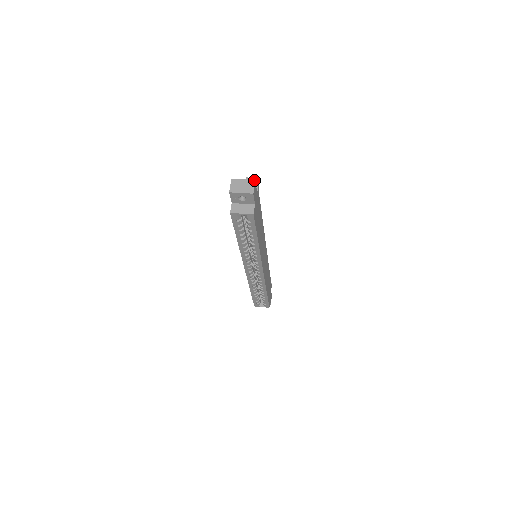
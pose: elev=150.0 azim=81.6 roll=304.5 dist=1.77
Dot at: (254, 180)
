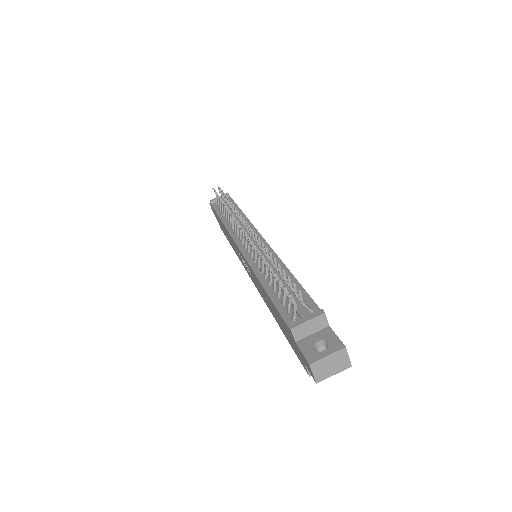
Dot at: (344, 349)
